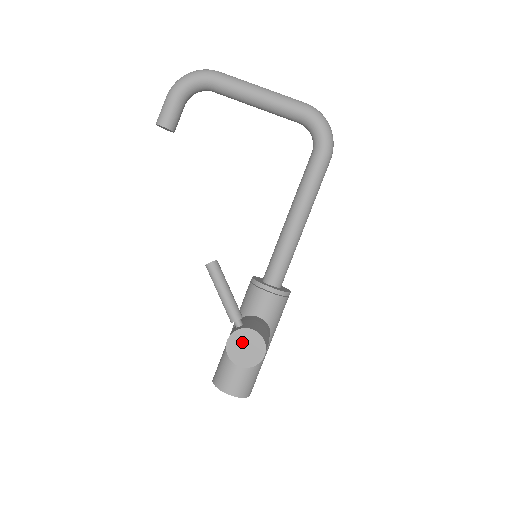
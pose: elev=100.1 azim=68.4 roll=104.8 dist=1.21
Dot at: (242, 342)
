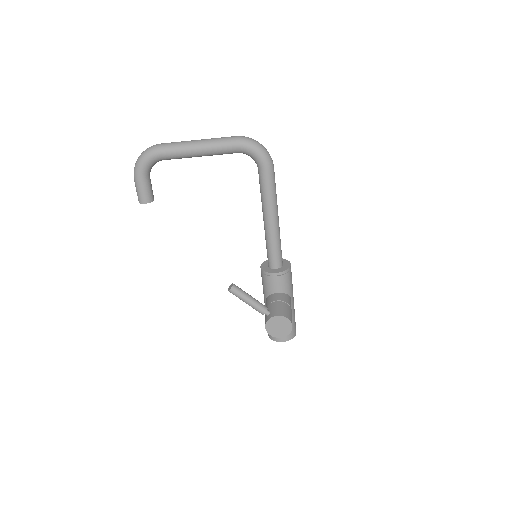
Dot at: (275, 325)
